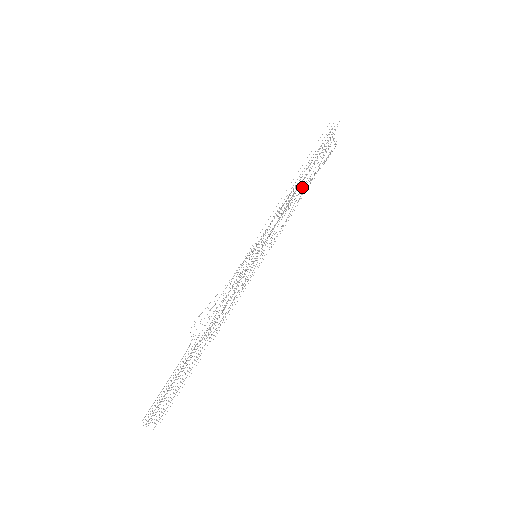
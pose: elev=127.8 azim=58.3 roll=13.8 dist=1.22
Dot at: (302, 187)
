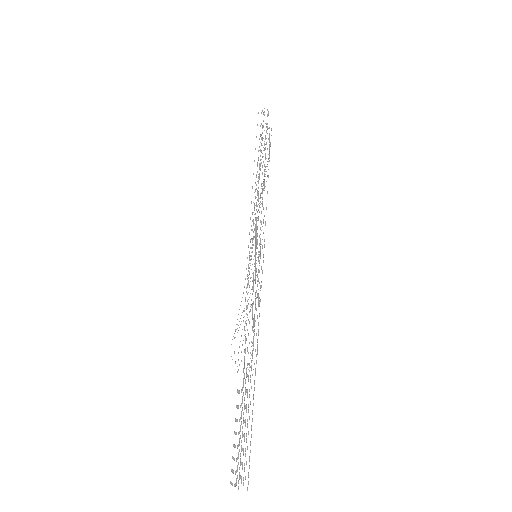
Dot at: occluded
